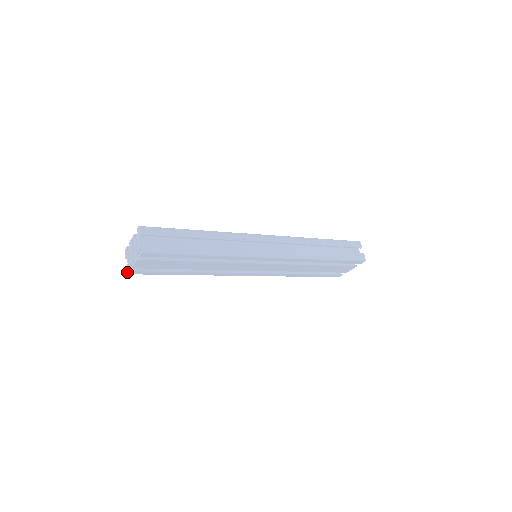
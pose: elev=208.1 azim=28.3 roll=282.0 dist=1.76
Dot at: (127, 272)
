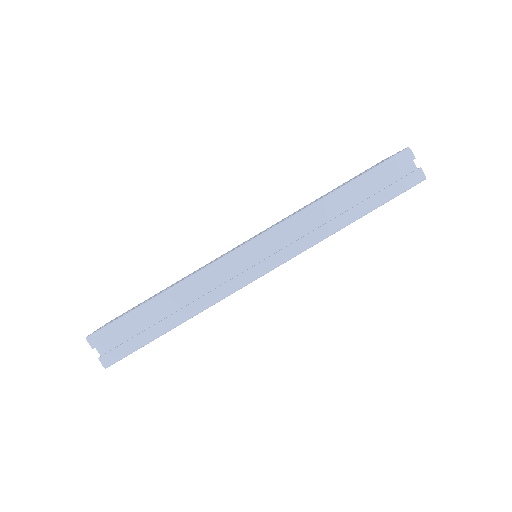
Dot at: occluded
